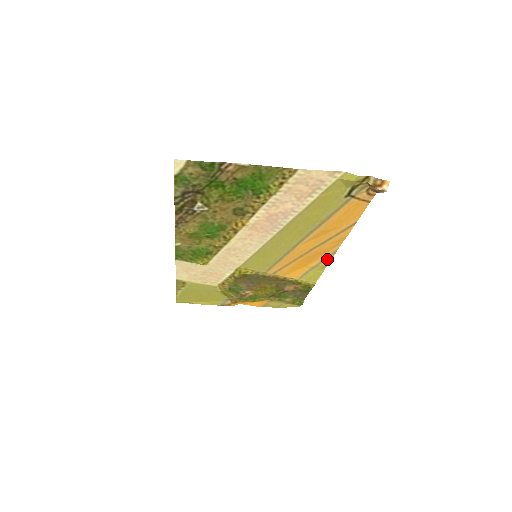
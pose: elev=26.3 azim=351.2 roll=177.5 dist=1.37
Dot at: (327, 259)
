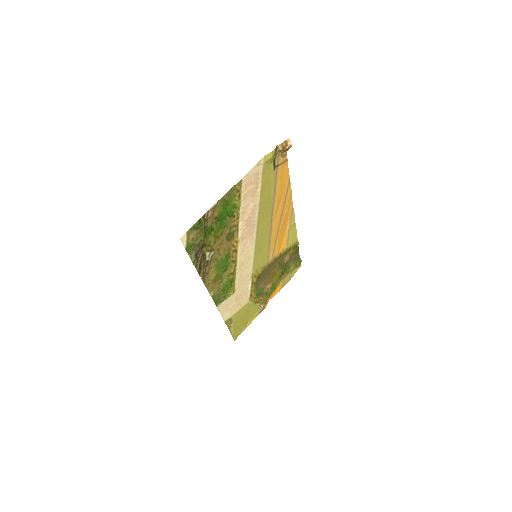
Dot at: (292, 217)
